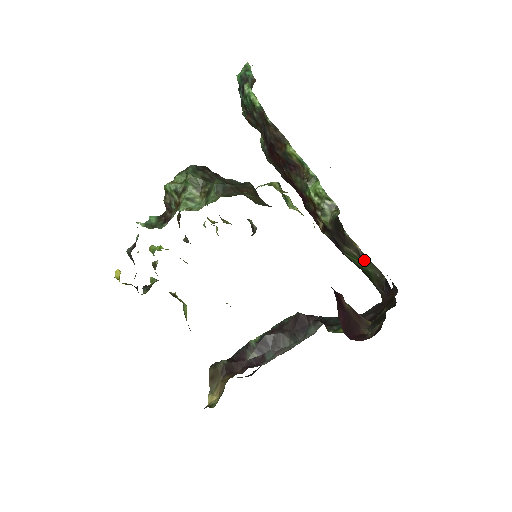
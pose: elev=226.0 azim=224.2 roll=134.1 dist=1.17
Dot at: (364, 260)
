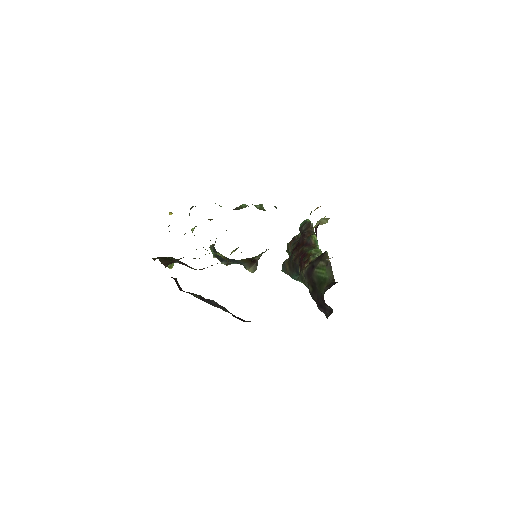
Dot at: (328, 268)
